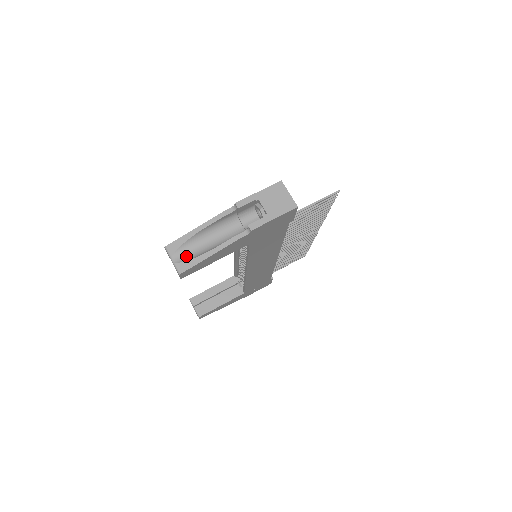
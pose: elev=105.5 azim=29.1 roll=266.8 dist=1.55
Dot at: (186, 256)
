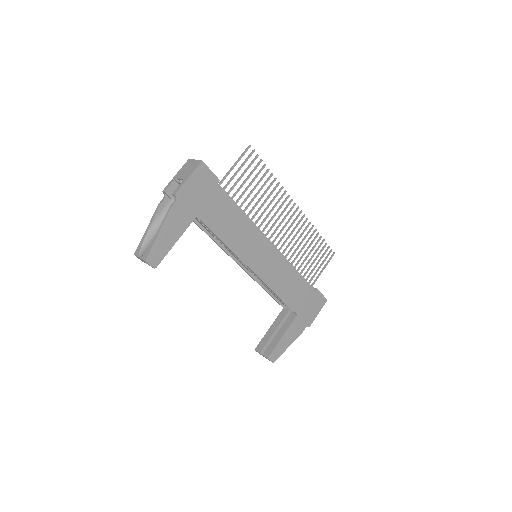
Dot at: occluded
